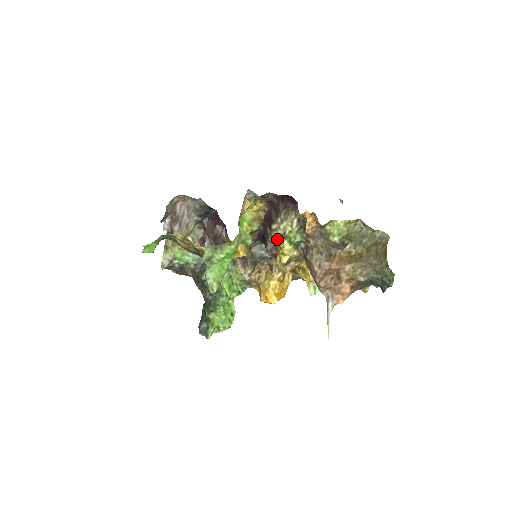
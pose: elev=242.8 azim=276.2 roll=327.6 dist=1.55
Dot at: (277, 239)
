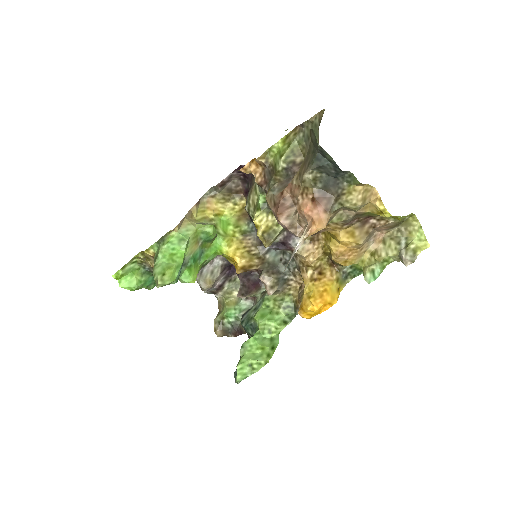
Dot at: occluded
